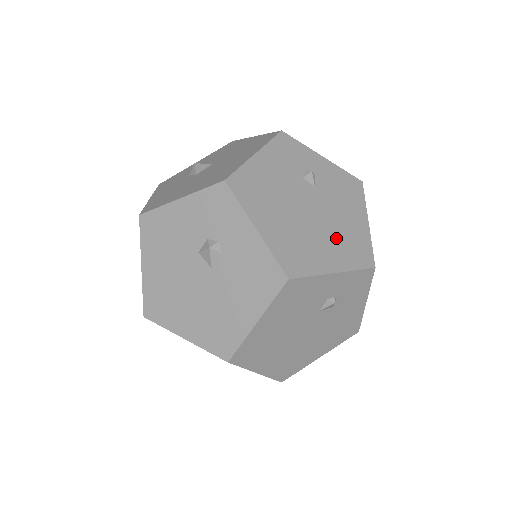
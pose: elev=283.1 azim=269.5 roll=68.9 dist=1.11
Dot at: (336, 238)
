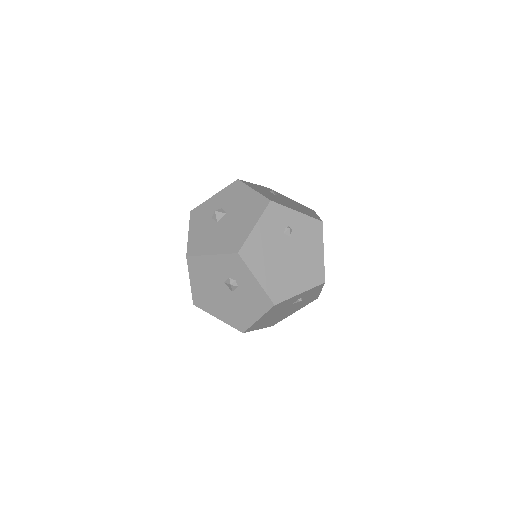
Dot at: (303, 270)
